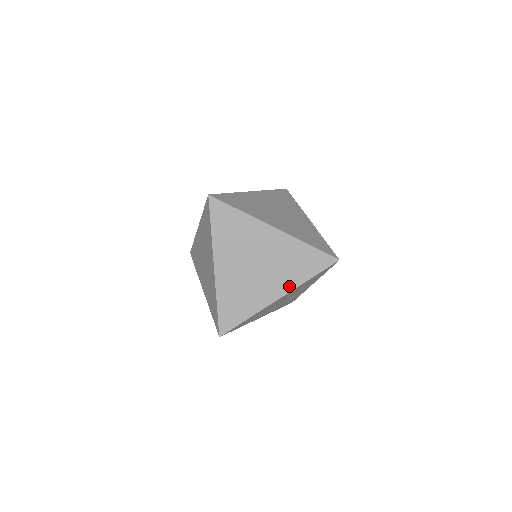
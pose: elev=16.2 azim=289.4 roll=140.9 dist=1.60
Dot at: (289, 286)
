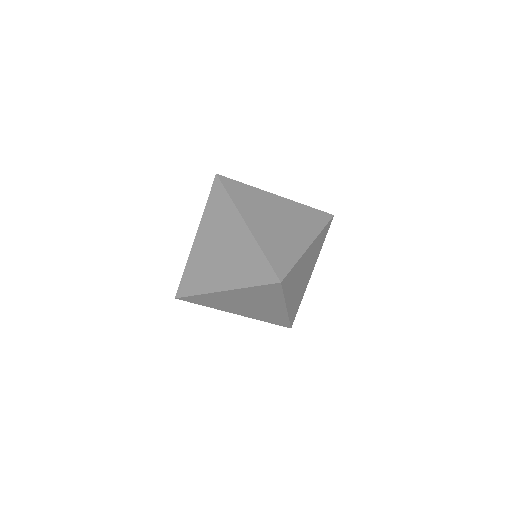
Dot at: (234, 284)
